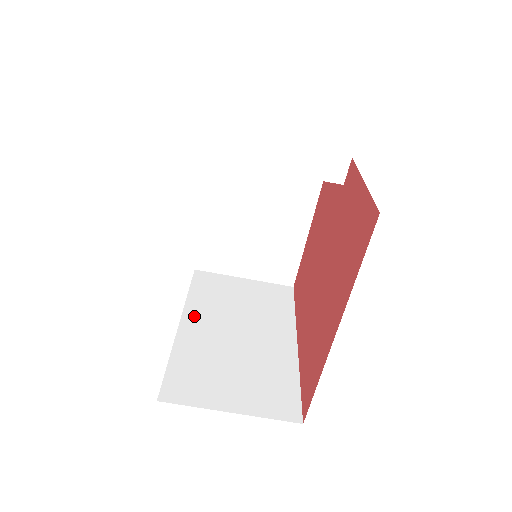
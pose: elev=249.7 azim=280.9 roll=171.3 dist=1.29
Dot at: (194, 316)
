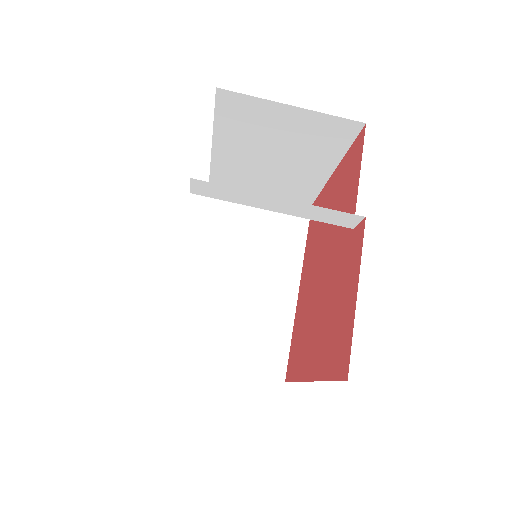
Dot at: (204, 256)
